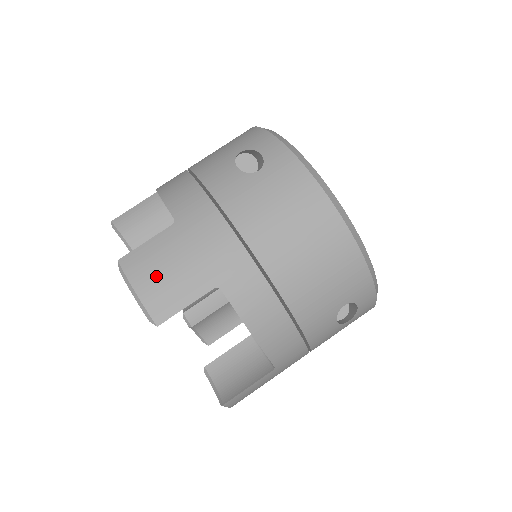
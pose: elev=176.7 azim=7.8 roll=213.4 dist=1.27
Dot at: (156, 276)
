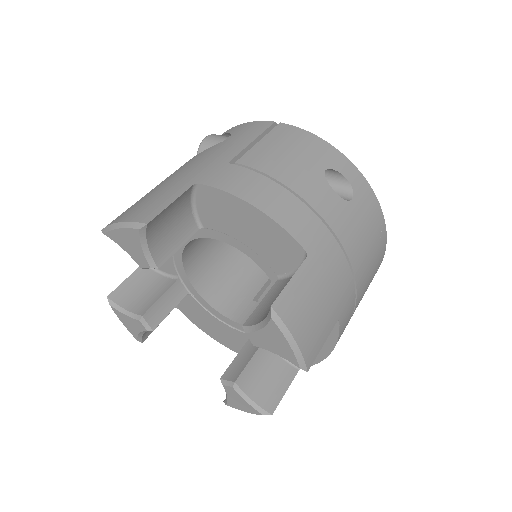
Dot at: (308, 320)
